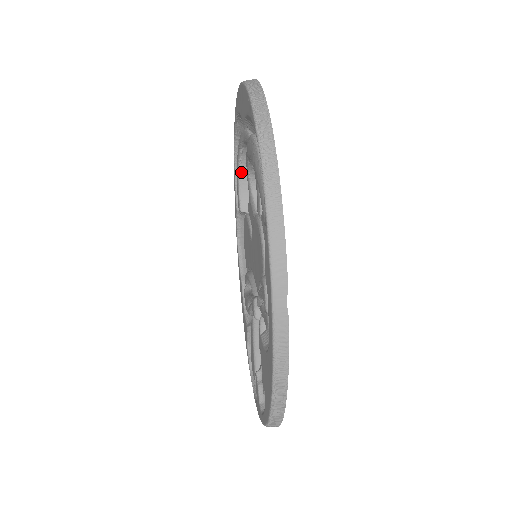
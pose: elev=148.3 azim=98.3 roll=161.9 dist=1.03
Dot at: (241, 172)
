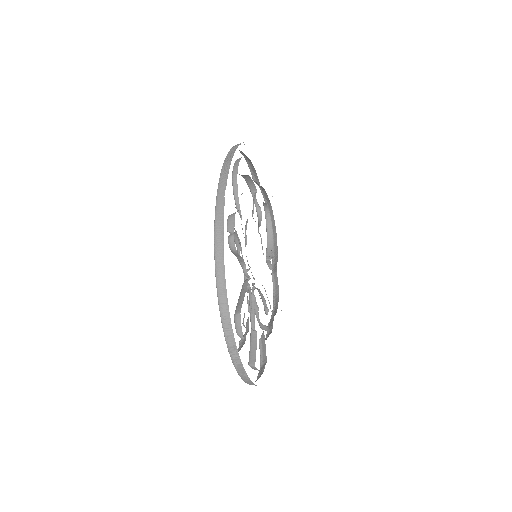
Dot at: (268, 236)
